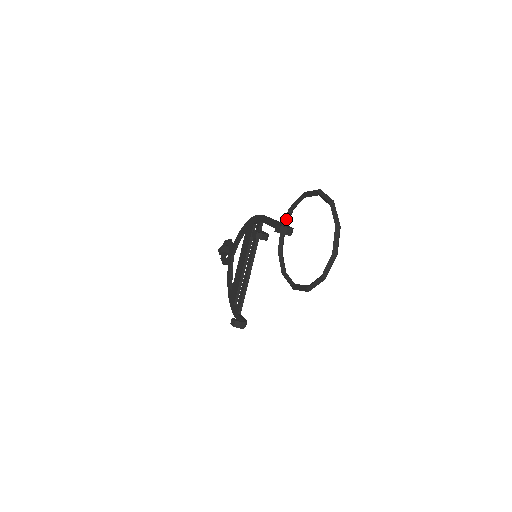
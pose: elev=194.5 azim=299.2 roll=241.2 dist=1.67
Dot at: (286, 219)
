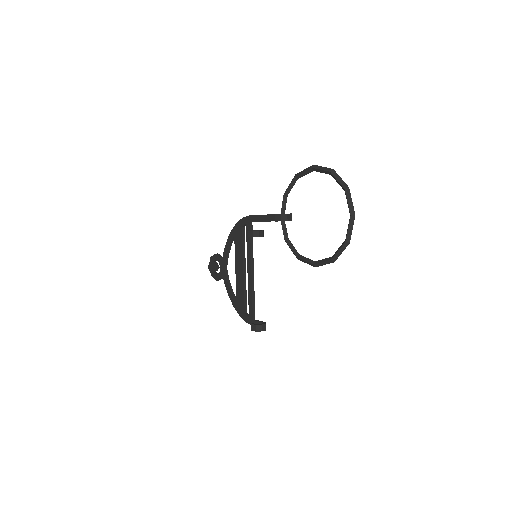
Dot at: (283, 206)
